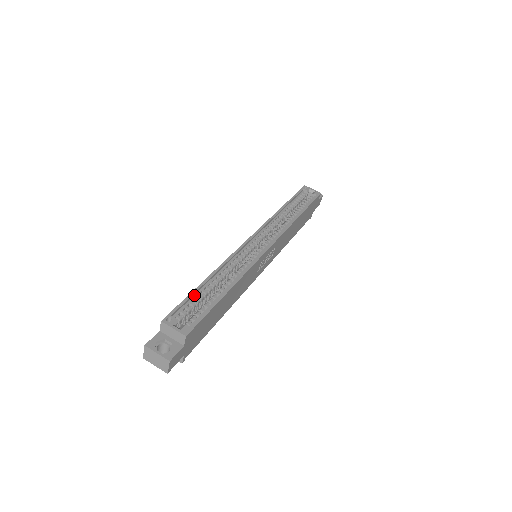
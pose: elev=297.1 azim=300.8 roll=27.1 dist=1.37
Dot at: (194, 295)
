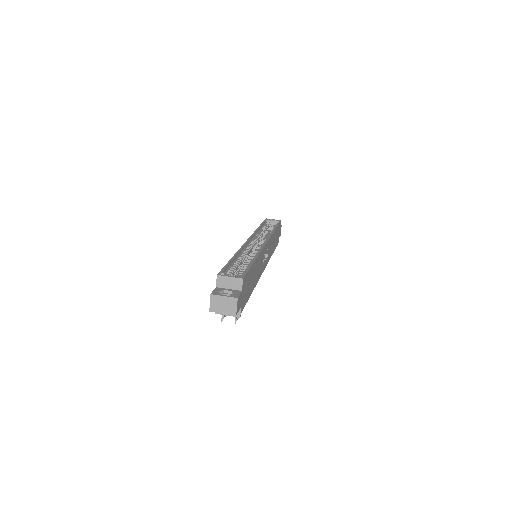
Dot at: (230, 265)
